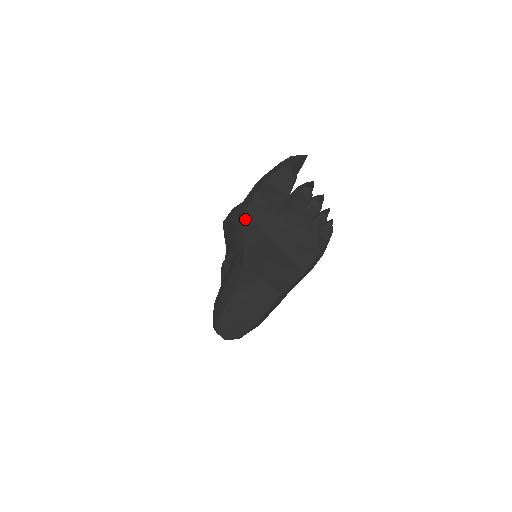
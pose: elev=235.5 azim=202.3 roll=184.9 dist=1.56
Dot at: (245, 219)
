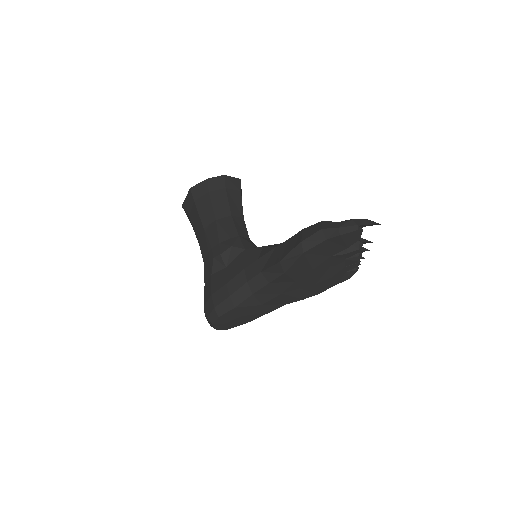
Dot at: (304, 256)
